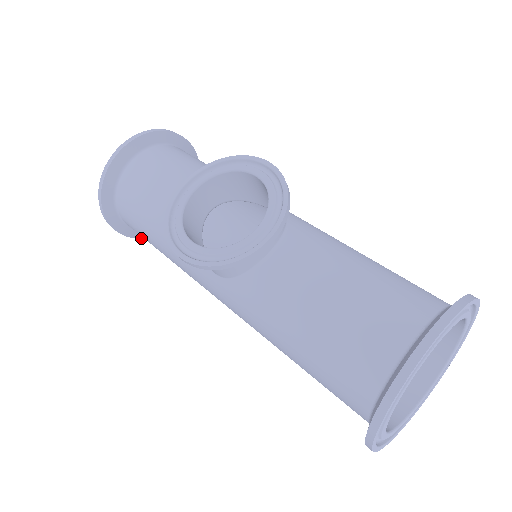
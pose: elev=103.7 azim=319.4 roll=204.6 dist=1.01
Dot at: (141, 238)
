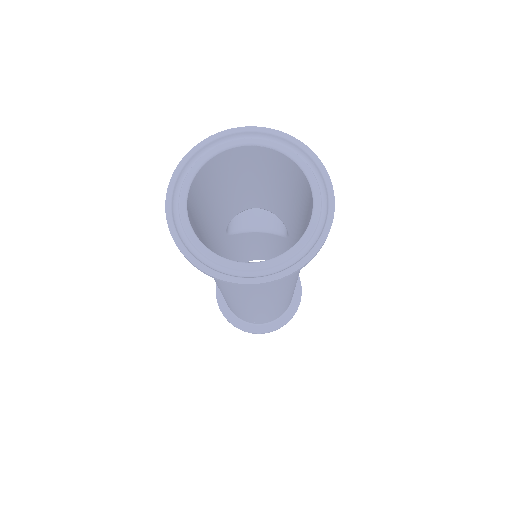
Dot at: (223, 314)
